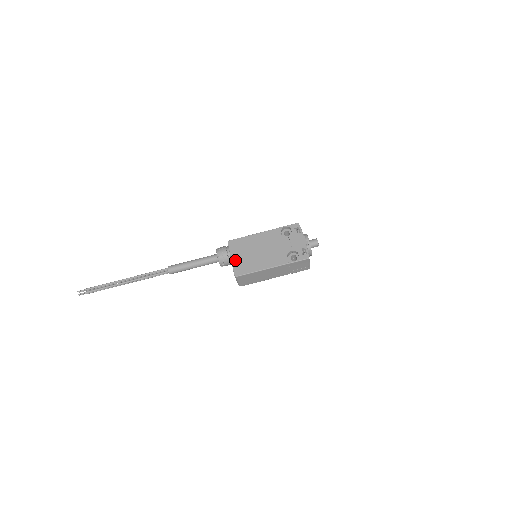
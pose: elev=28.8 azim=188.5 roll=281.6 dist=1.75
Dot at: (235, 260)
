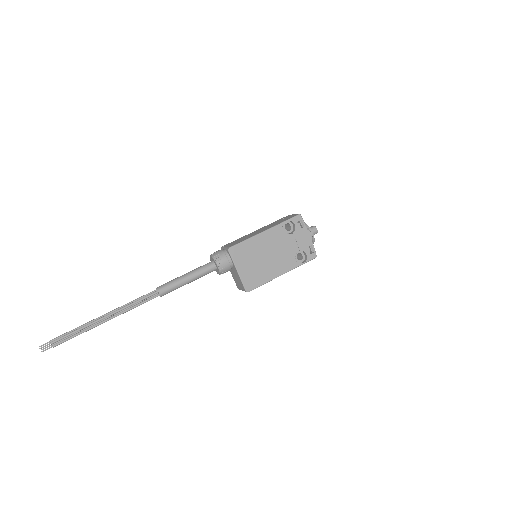
Dot at: (242, 273)
